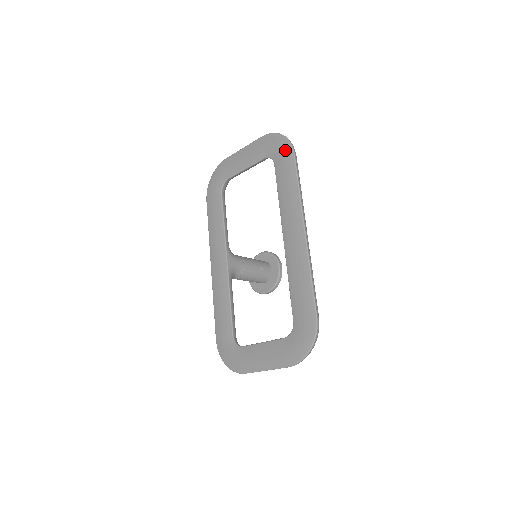
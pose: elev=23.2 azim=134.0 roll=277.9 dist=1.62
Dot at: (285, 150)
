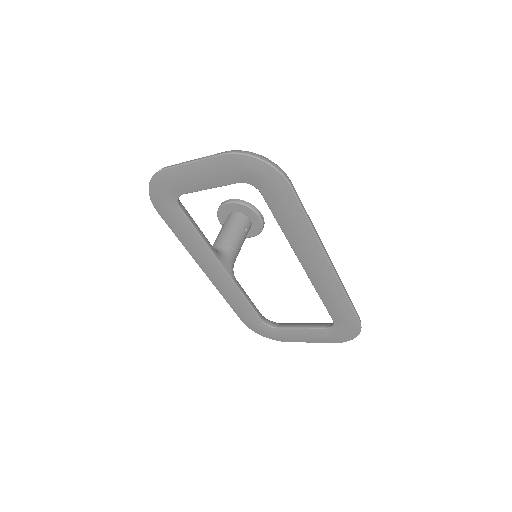
Dot at: (275, 182)
